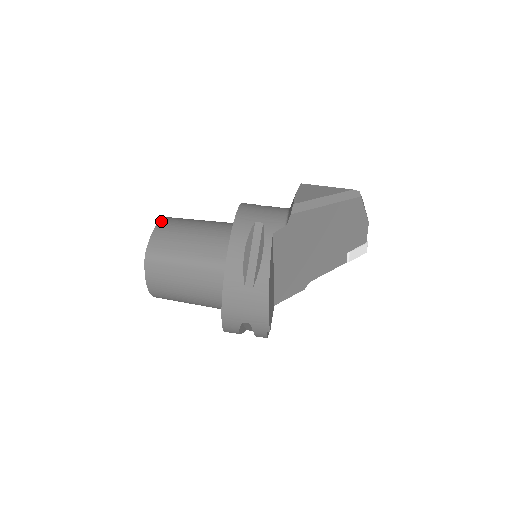
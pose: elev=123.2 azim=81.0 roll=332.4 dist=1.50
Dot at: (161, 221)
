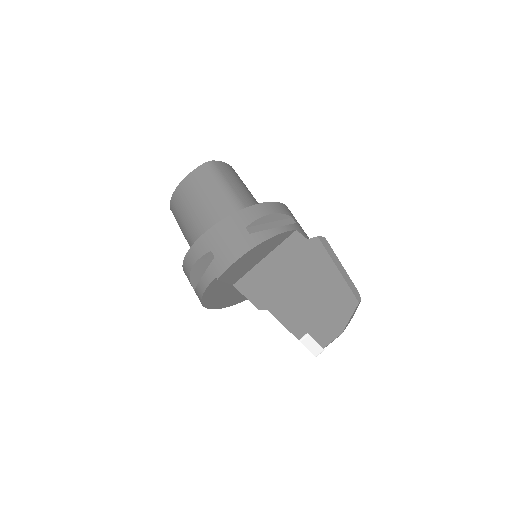
Dot at: occluded
